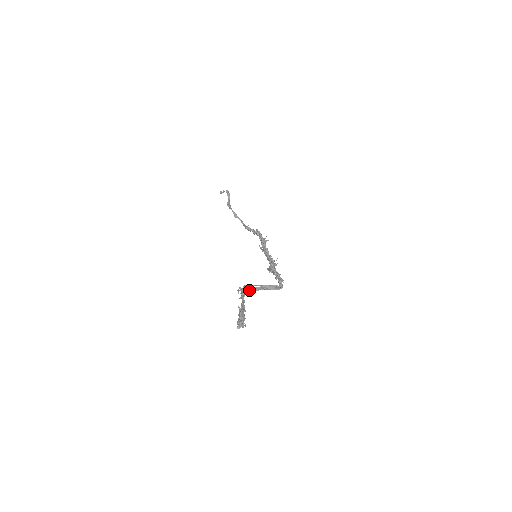
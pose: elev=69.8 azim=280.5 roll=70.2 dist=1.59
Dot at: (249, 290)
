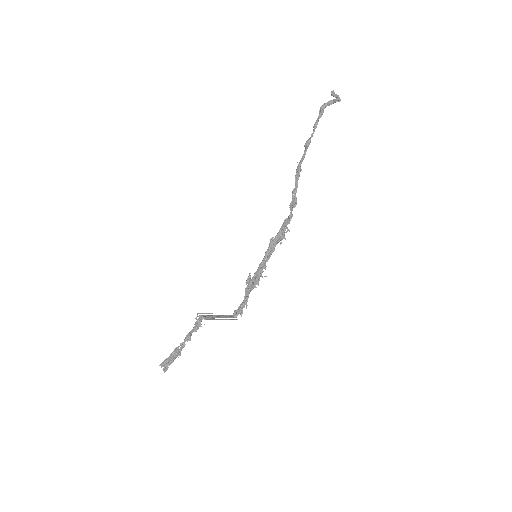
Dot at: (207, 315)
